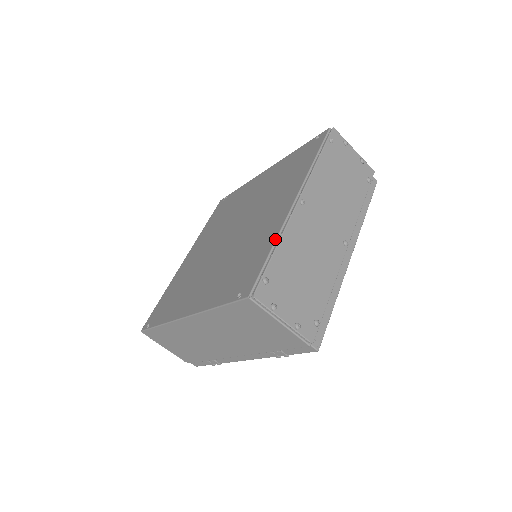
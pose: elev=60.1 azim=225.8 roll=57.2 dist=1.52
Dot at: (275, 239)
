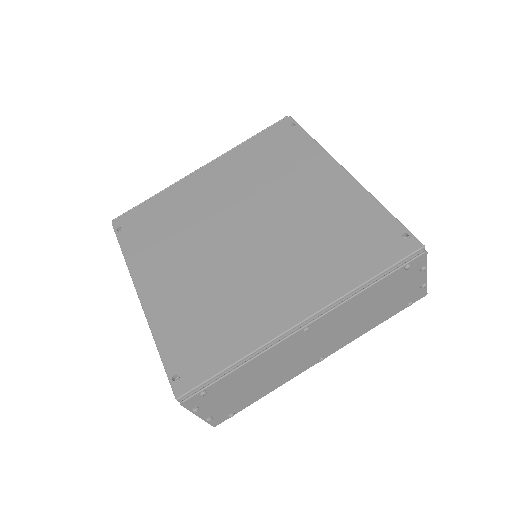
Dot at: (246, 355)
